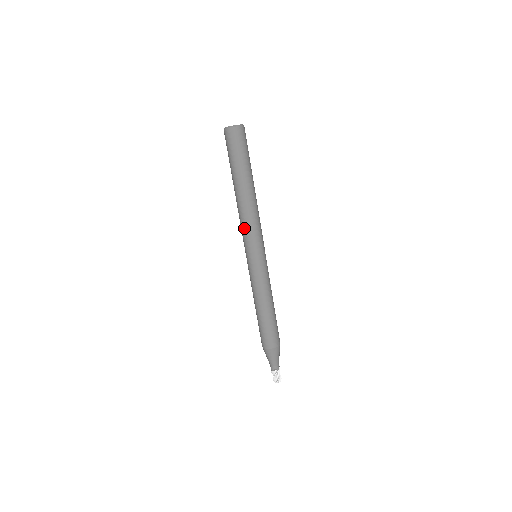
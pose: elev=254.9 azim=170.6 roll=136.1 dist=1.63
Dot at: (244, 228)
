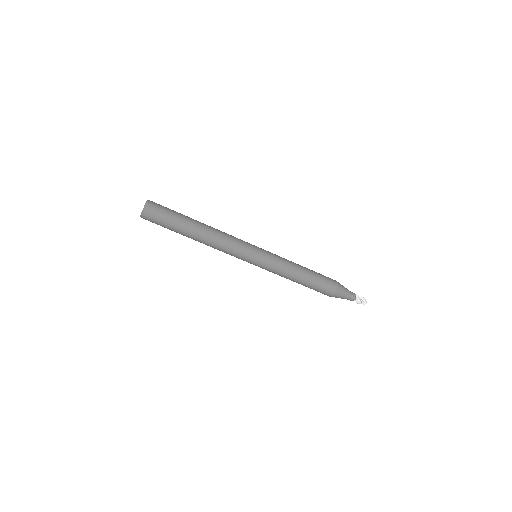
Dot at: (226, 253)
